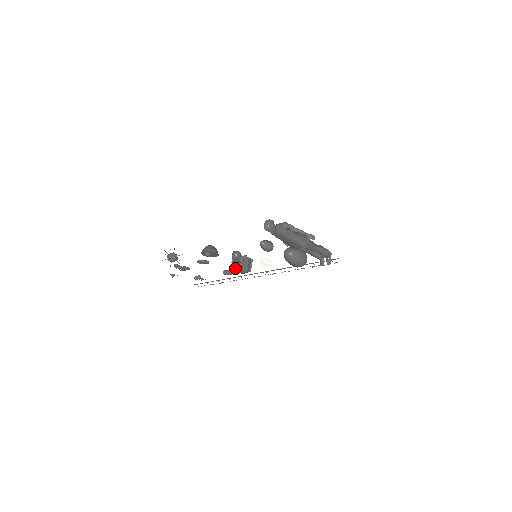
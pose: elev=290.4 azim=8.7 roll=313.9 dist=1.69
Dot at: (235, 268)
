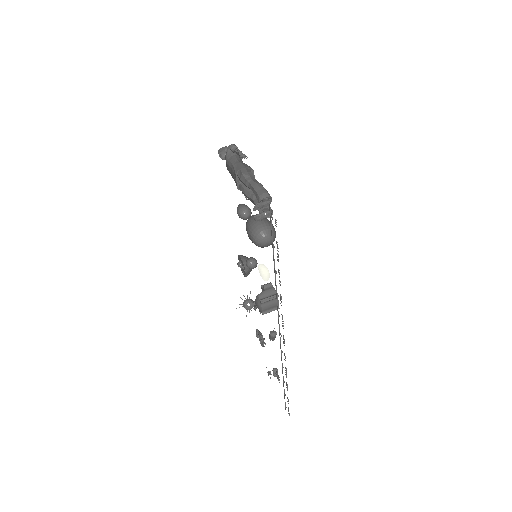
Dot at: occluded
